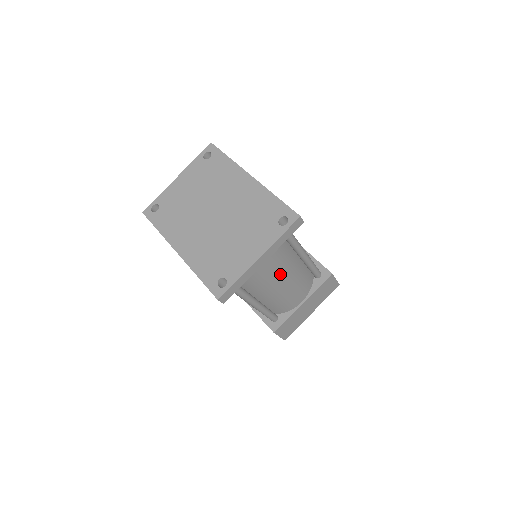
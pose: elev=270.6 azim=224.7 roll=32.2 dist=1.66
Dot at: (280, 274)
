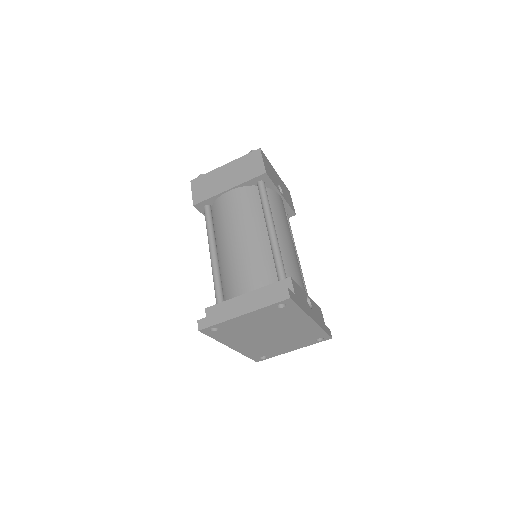
Dot at: occluded
